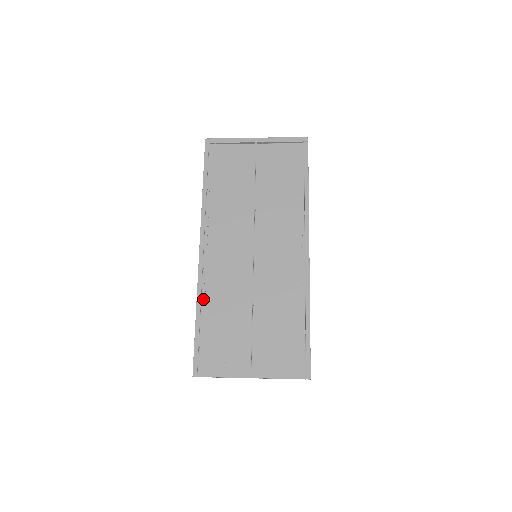
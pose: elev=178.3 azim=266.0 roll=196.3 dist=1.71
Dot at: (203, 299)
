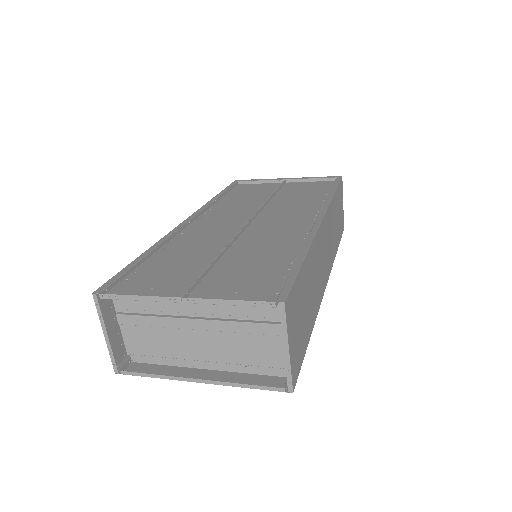
Dot at: (164, 247)
